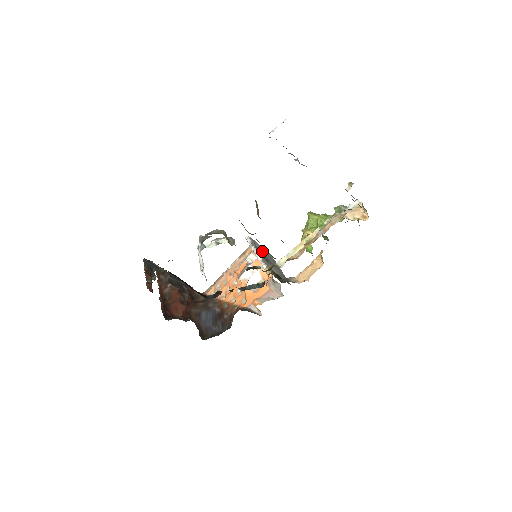
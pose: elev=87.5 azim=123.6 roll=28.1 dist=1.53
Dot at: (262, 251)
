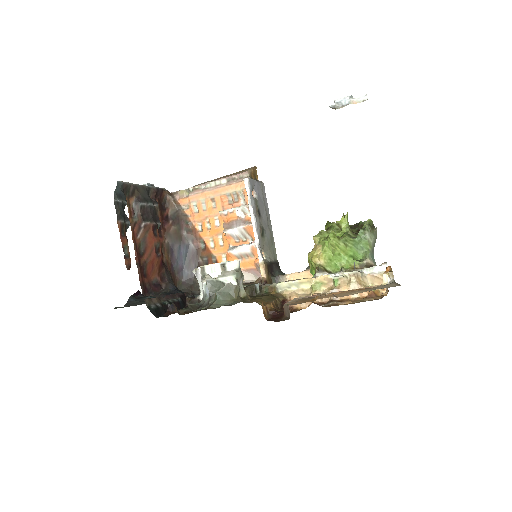
Dot at: (259, 204)
